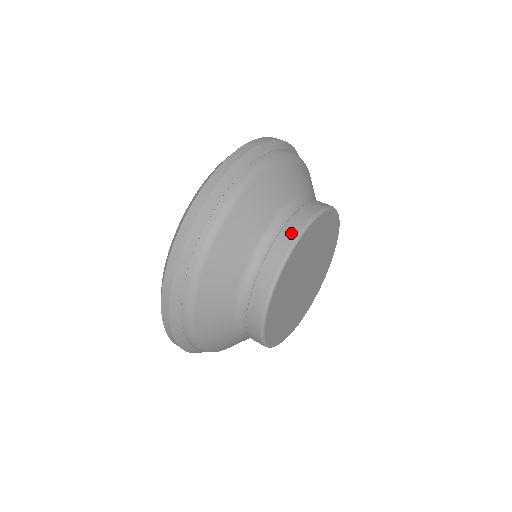
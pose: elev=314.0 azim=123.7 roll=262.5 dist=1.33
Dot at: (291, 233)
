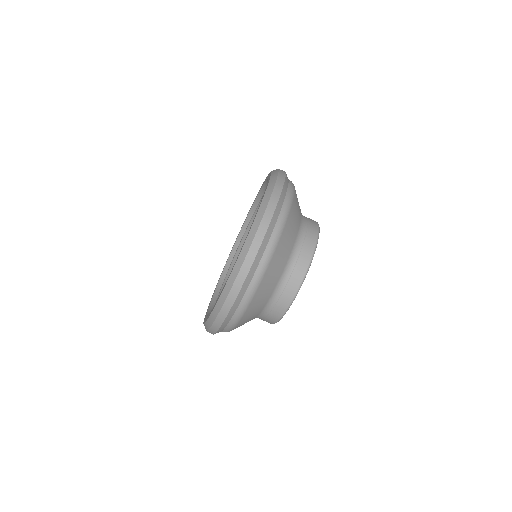
Dot at: (288, 298)
